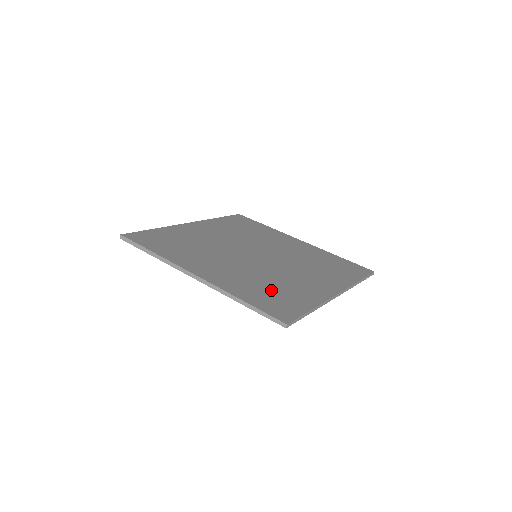
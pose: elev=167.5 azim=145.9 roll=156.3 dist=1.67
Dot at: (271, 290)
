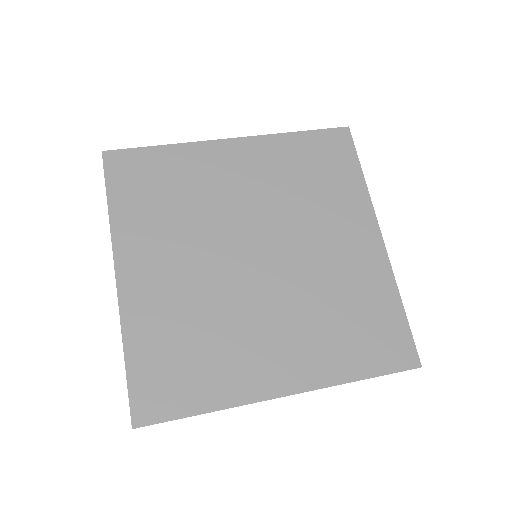
Dot at: (186, 350)
